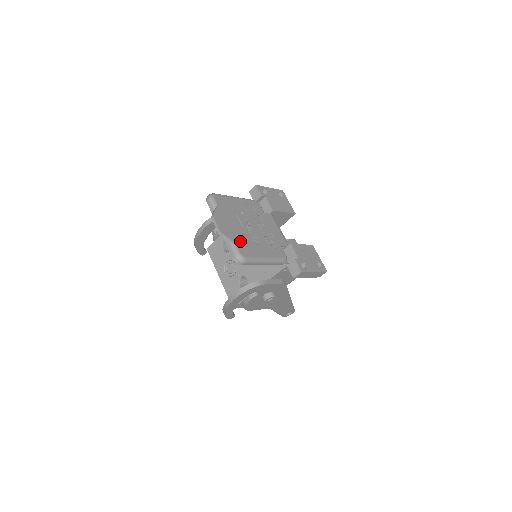
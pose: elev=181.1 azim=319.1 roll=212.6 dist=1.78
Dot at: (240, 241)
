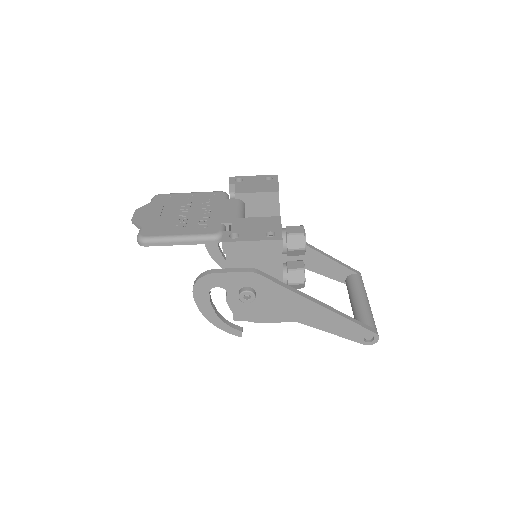
Dot at: (152, 225)
